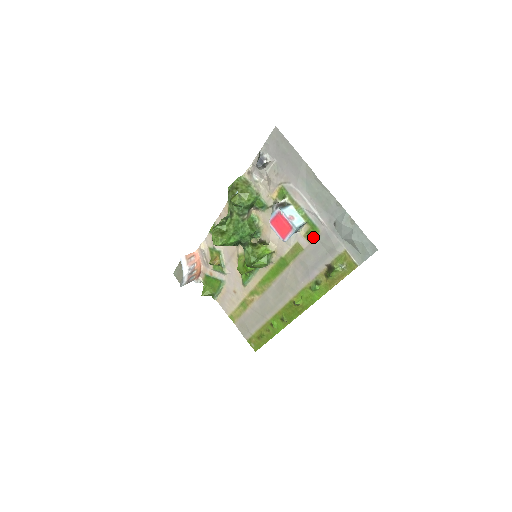
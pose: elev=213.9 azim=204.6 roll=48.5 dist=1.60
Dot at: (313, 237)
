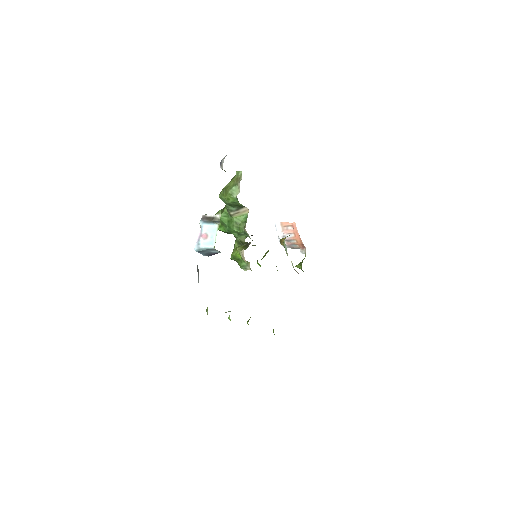
Dot at: occluded
